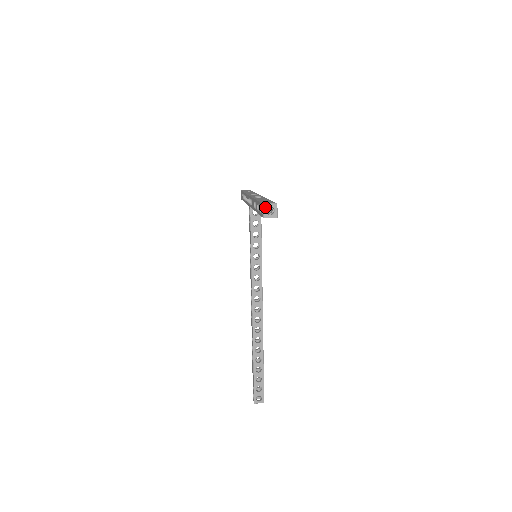
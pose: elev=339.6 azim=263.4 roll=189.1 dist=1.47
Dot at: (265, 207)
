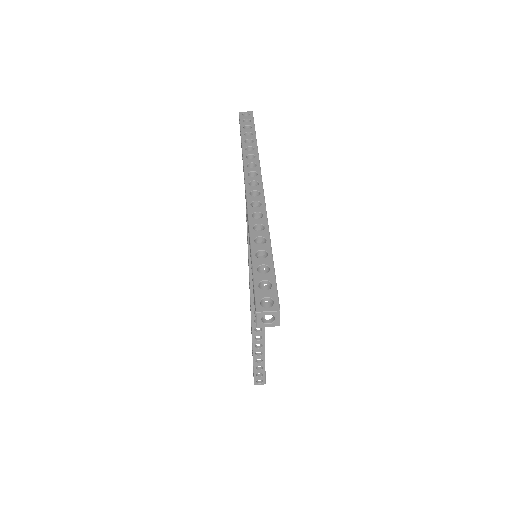
Dot at: (259, 316)
